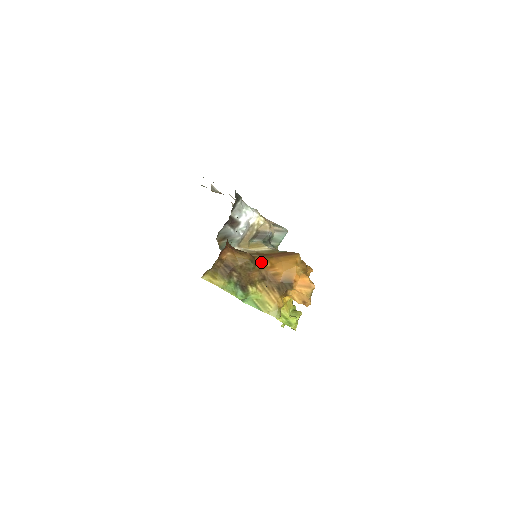
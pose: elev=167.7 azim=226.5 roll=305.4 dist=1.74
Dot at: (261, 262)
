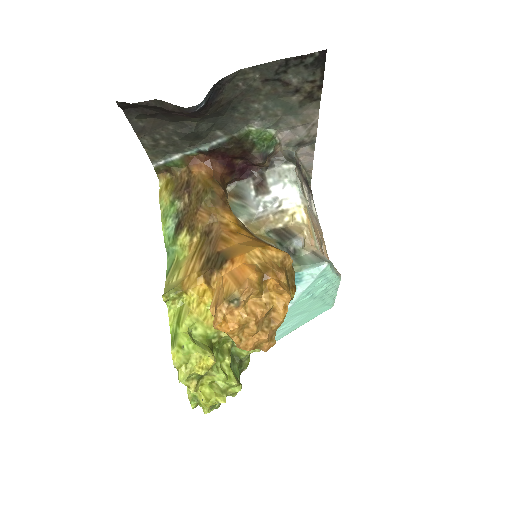
Dot at: (228, 217)
